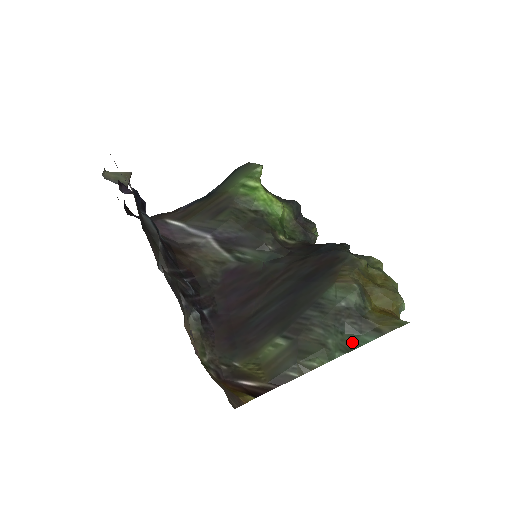
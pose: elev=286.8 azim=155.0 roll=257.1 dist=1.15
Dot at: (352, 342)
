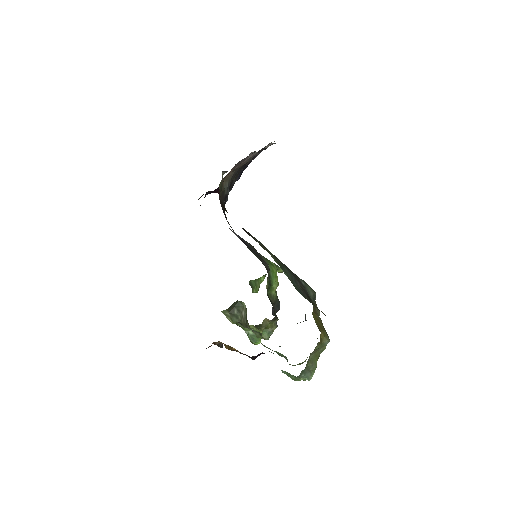
Dot at: (296, 288)
